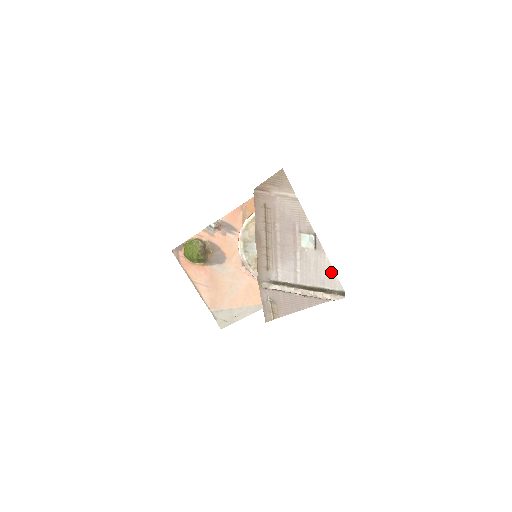
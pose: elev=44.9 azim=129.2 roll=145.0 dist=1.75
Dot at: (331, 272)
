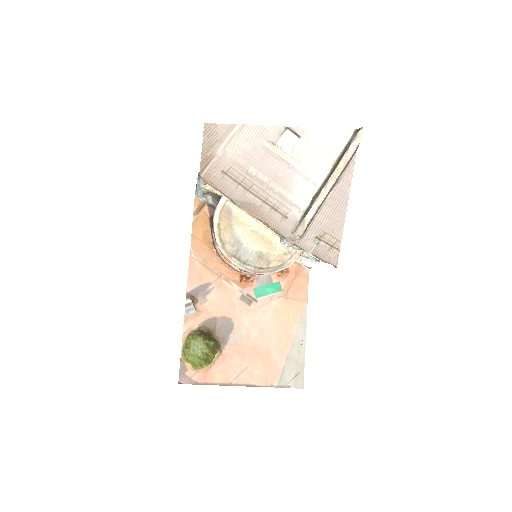
Dot at: (330, 133)
